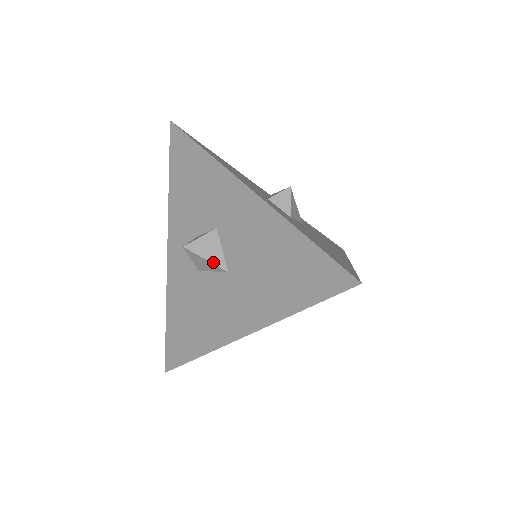
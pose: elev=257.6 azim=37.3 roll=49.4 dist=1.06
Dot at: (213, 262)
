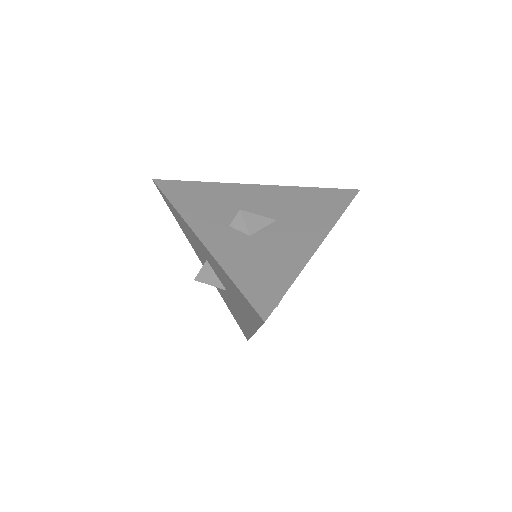
Dot at: (215, 286)
